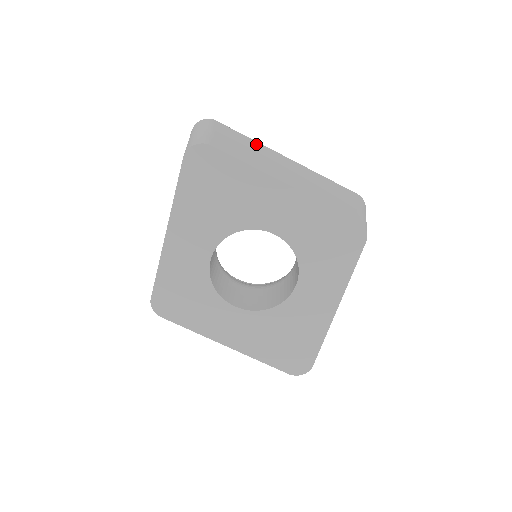
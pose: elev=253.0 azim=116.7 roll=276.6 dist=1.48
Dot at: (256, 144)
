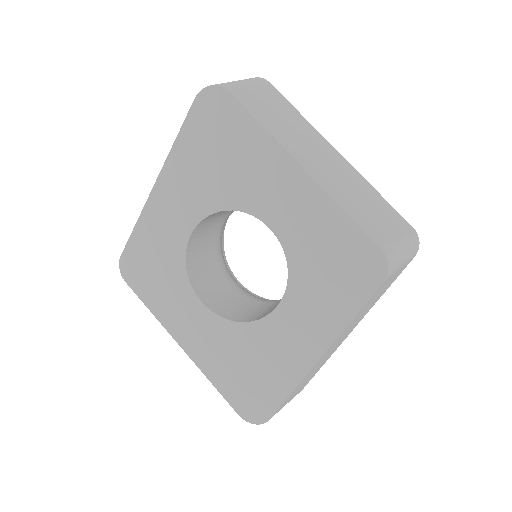
Dot at: (304, 122)
